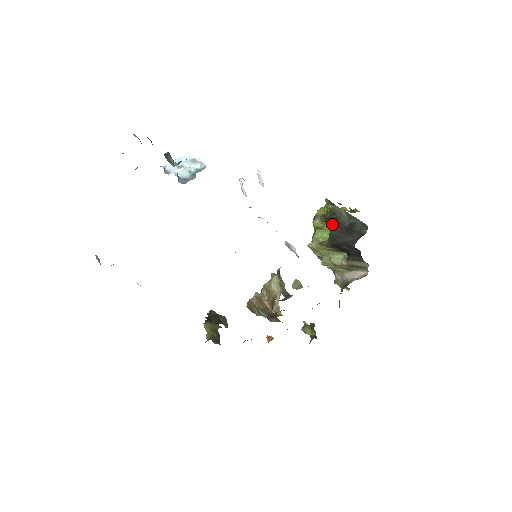
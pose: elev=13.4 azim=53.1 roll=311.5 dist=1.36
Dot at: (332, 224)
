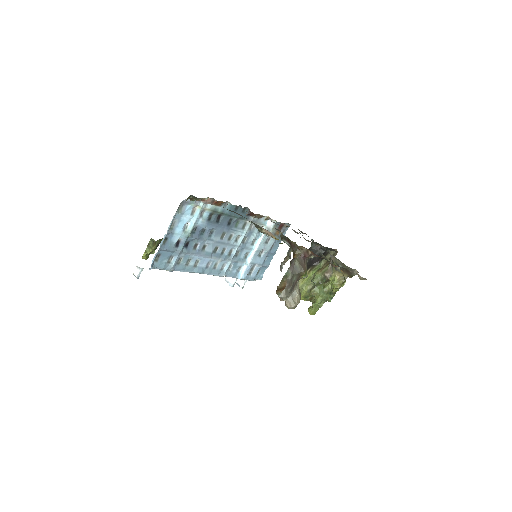
Dot at: occluded
